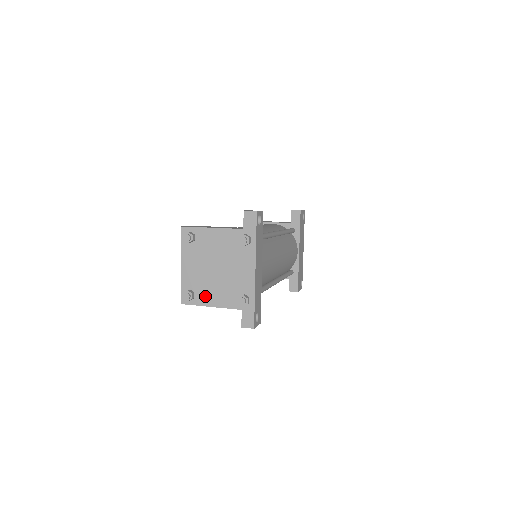
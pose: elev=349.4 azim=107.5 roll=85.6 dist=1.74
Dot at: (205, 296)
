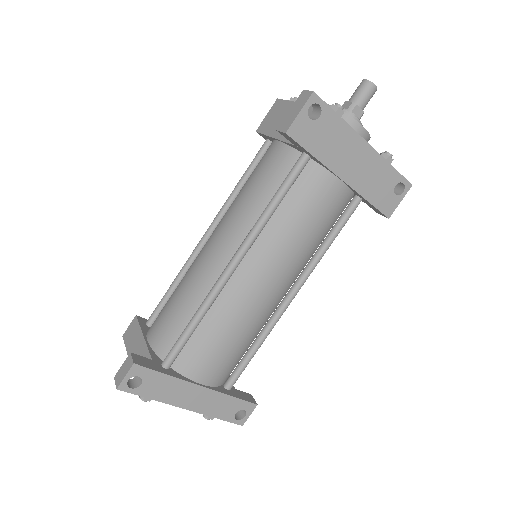
Dot at: occluded
